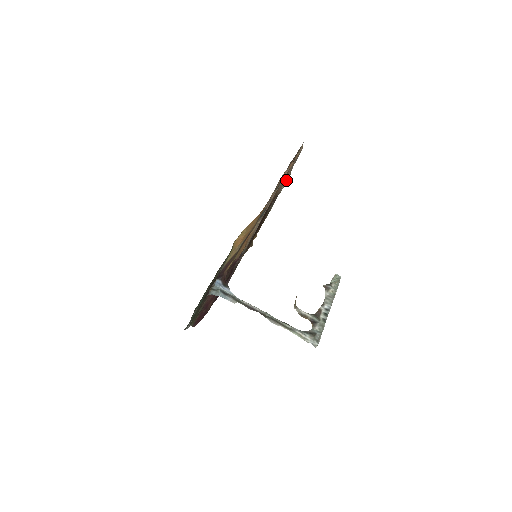
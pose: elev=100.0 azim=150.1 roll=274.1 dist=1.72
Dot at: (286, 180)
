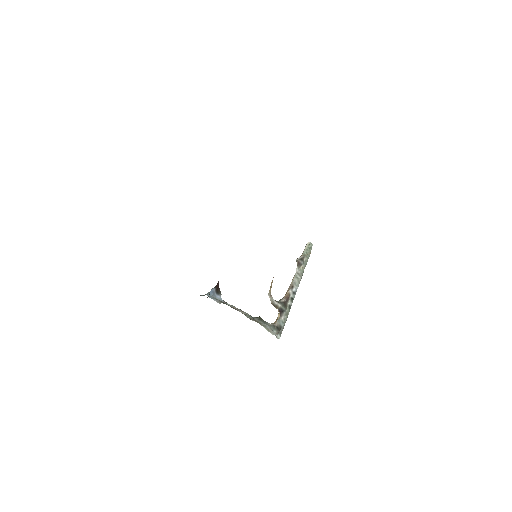
Dot at: occluded
